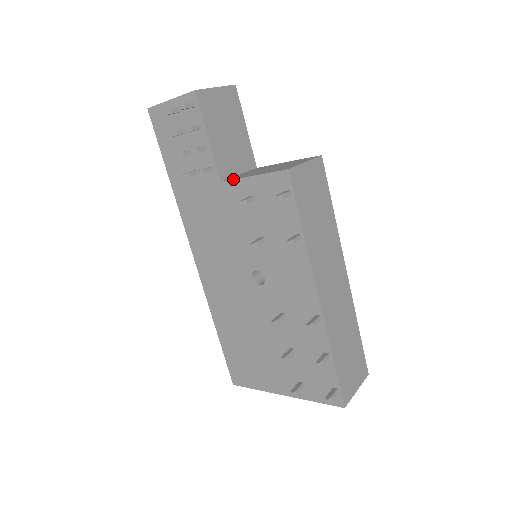
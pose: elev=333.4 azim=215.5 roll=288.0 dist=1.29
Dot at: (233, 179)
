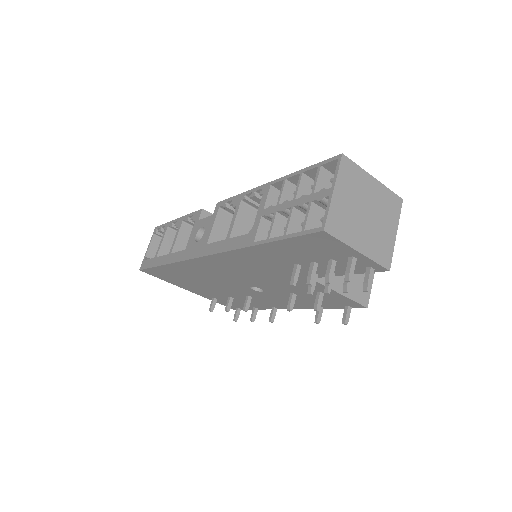
Dot at: (323, 285)
